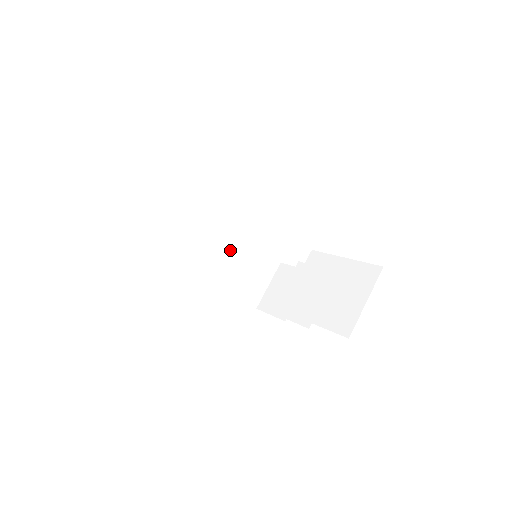
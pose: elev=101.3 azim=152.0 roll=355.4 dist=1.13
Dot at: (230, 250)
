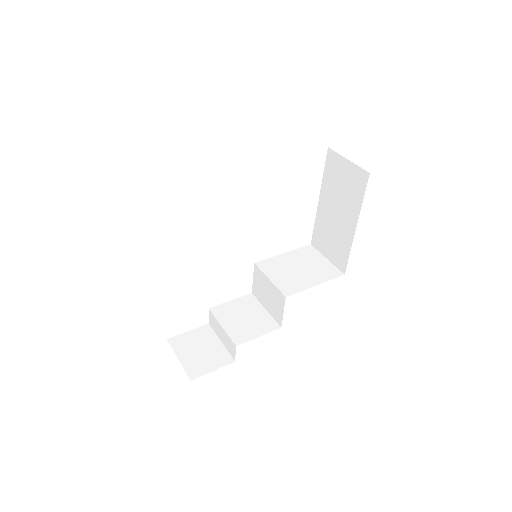
Dot at: occluded
